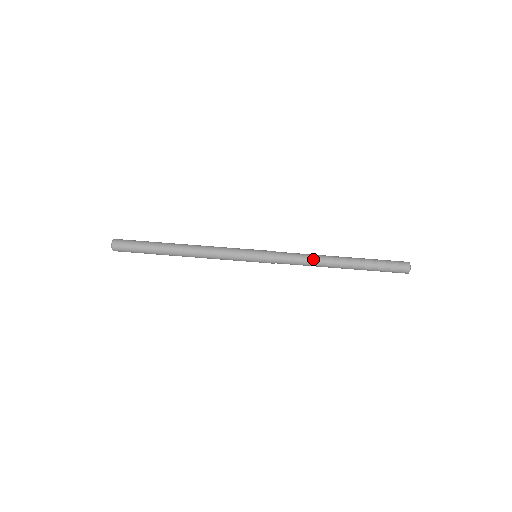
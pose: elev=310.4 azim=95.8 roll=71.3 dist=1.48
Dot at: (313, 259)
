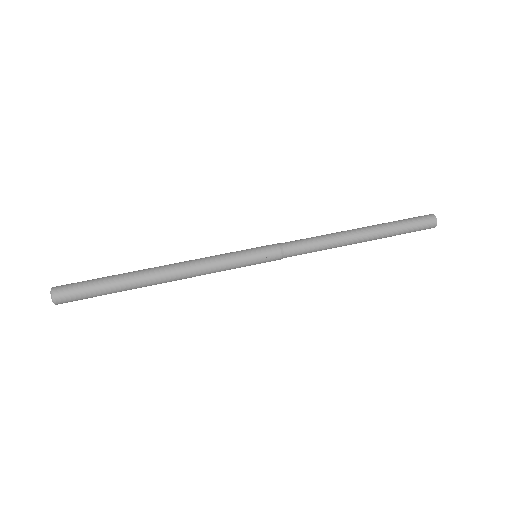
Dot at: (327, 237)
